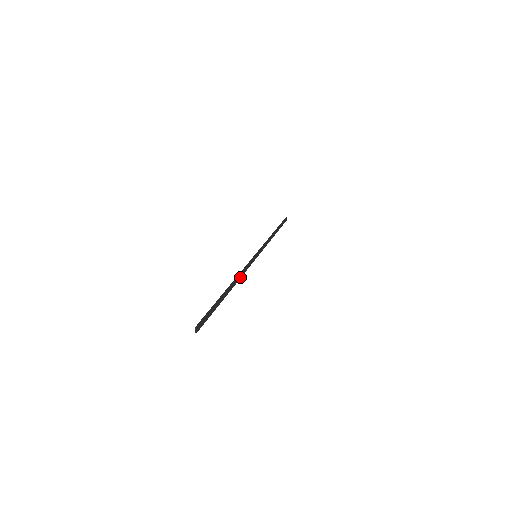
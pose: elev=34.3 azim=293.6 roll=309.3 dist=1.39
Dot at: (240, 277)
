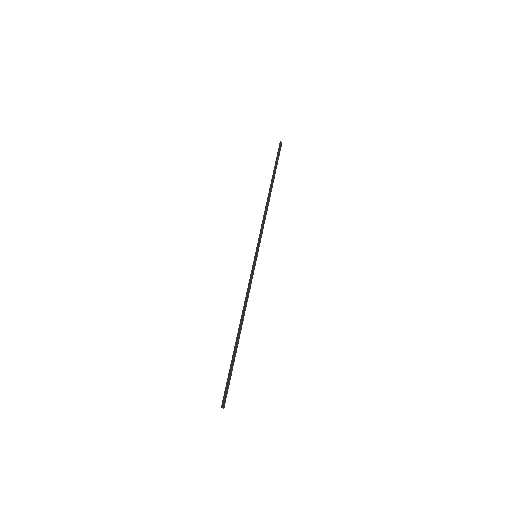
Dot at: (246, 304)
